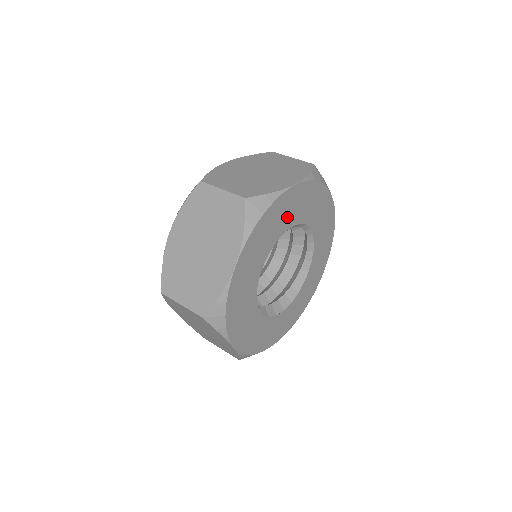
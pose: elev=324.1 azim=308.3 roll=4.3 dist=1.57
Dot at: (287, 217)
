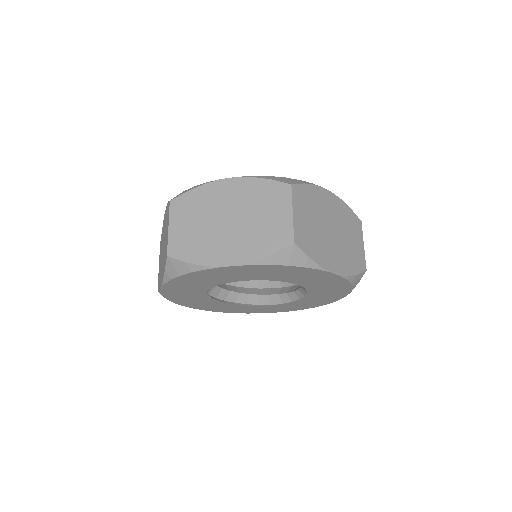
Dot at: (229, 277)
